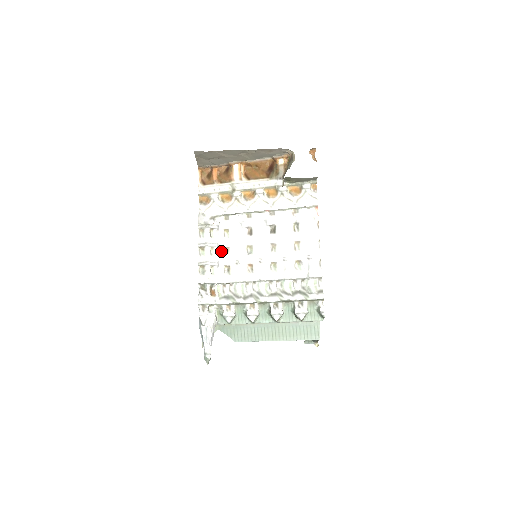
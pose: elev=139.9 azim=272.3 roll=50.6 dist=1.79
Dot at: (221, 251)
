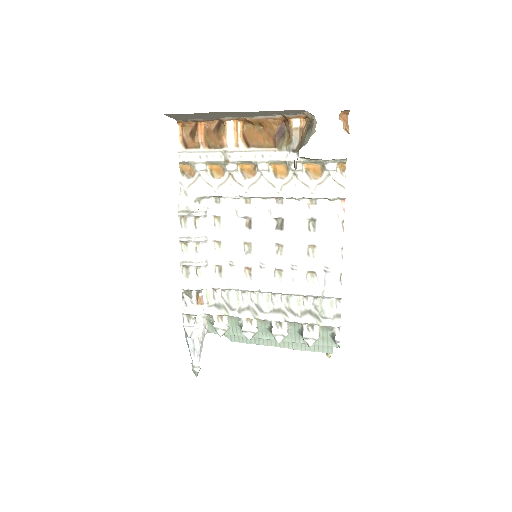
Dot at: (210, 245)
